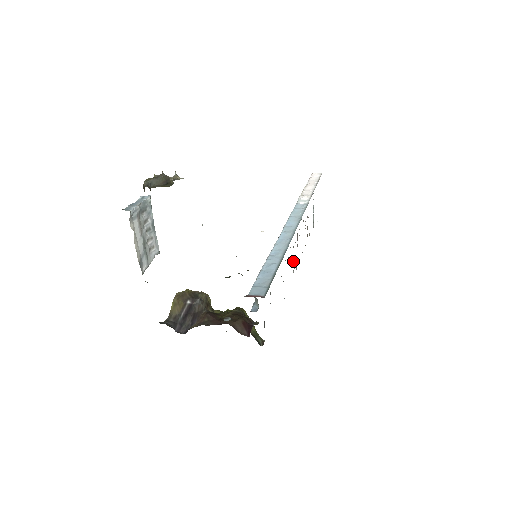
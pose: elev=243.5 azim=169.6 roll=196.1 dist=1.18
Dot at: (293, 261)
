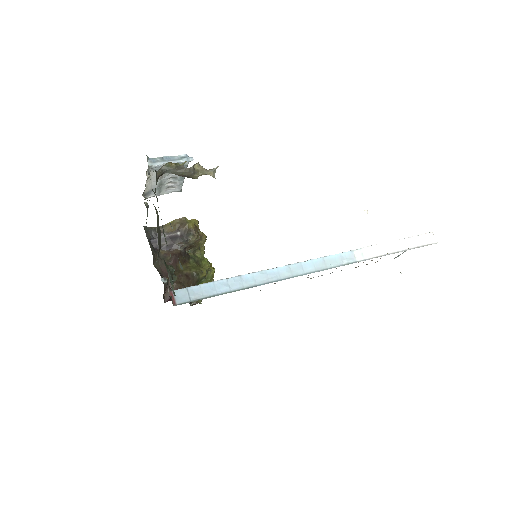
Dot at: occluded
